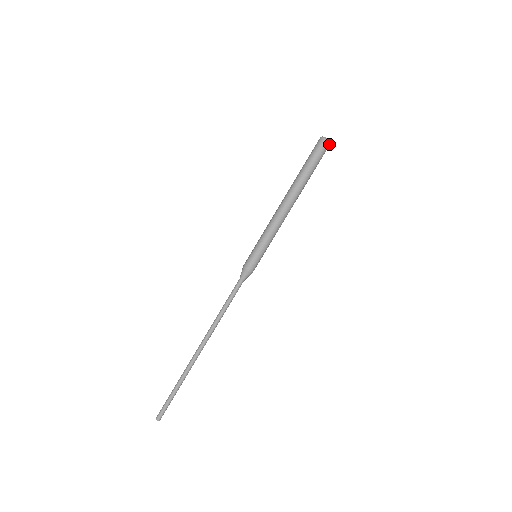
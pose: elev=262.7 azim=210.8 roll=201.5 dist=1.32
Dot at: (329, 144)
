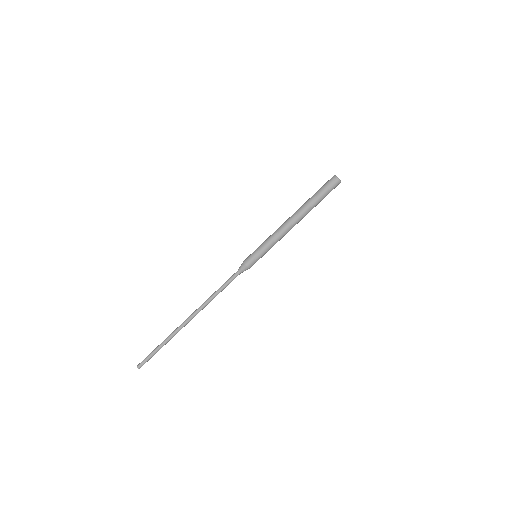
Dot at: (338, 181)
